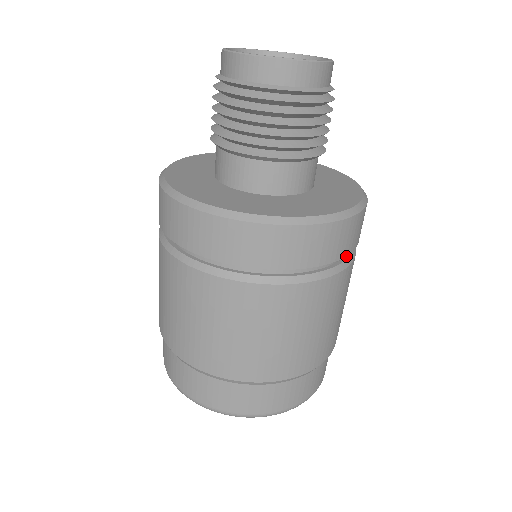
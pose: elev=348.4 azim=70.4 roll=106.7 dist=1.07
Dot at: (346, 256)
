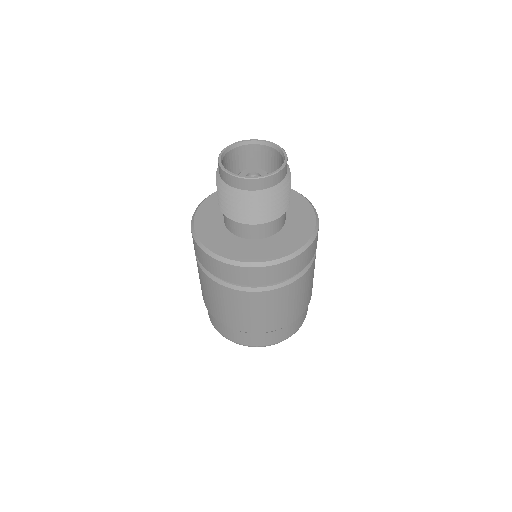
Dot at: (278, 282)
